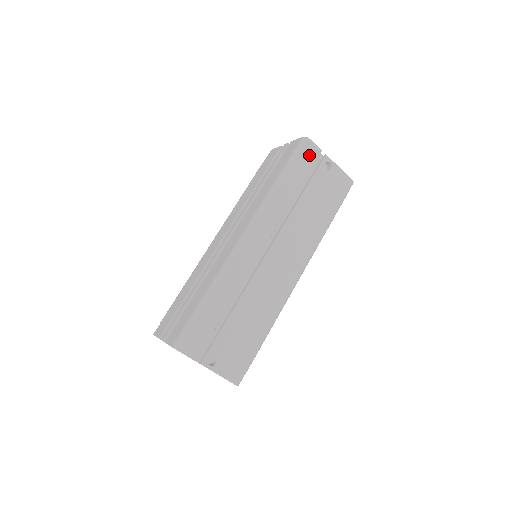
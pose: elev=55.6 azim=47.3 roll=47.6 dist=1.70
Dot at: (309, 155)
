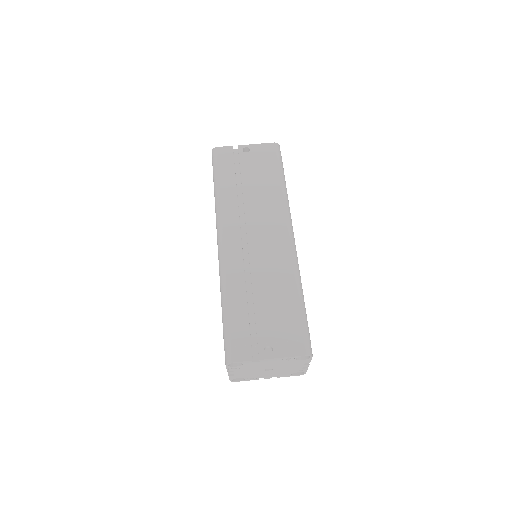
Dot at: (224, 156)
